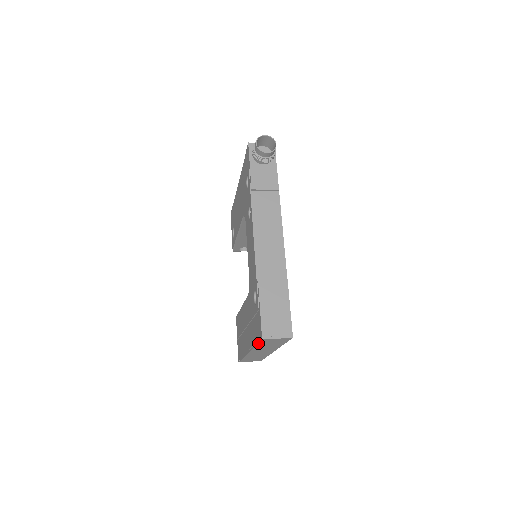
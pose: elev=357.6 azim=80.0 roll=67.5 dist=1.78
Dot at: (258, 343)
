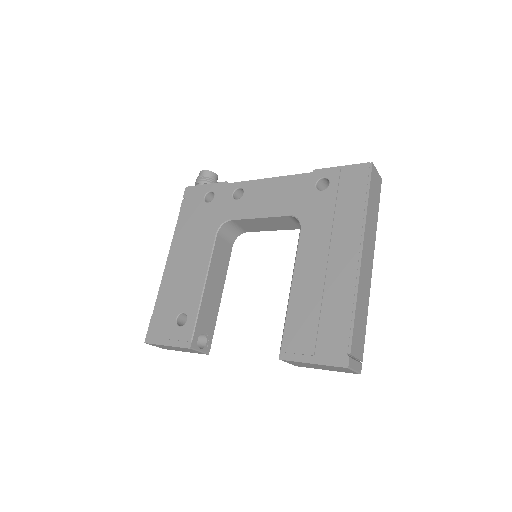
Dot at: (369, 187)
